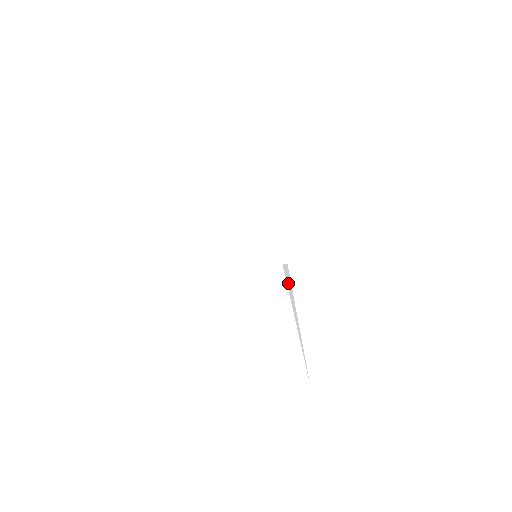
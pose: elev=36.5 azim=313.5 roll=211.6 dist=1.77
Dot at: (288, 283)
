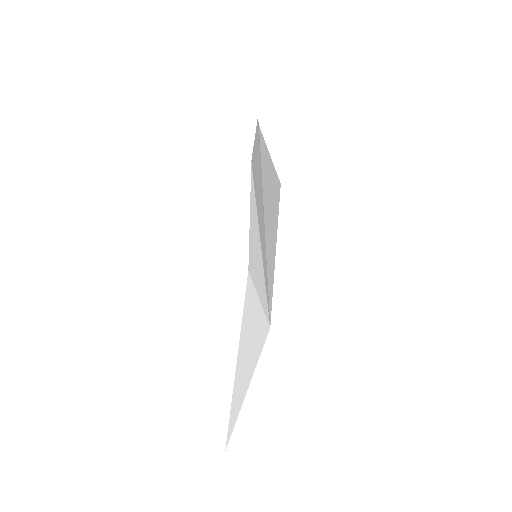
Dot at: (236, 296)
